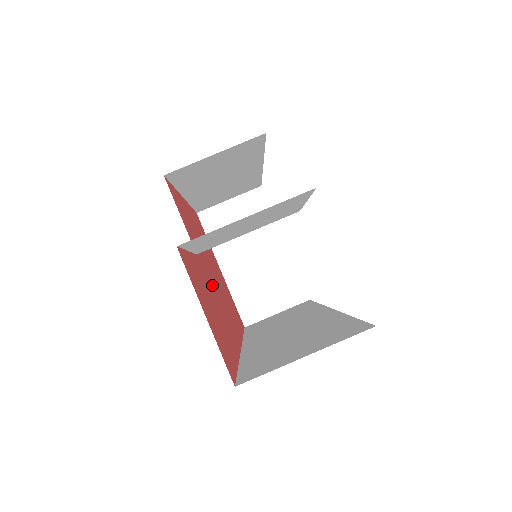
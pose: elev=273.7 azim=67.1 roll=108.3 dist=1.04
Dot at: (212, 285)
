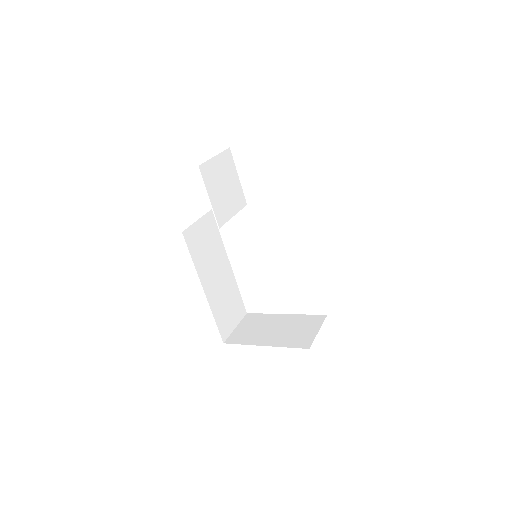
Dot at: occluded
